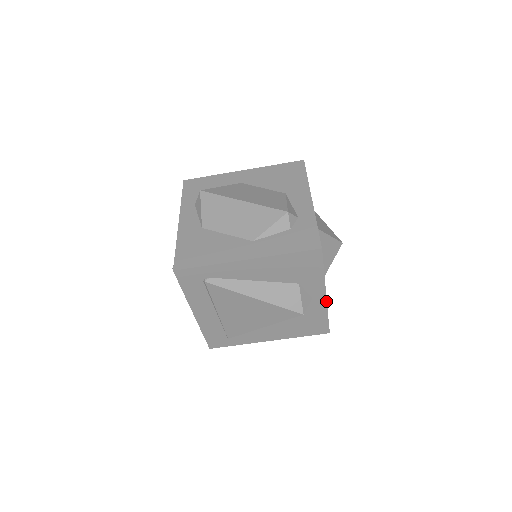
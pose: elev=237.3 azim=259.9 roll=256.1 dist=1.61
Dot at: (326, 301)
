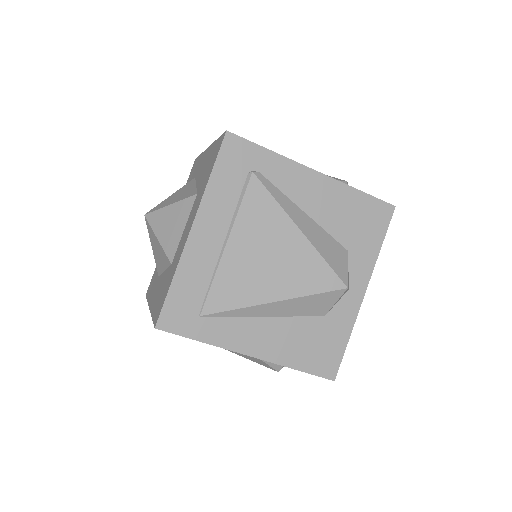
Dot at: (360, 305)
